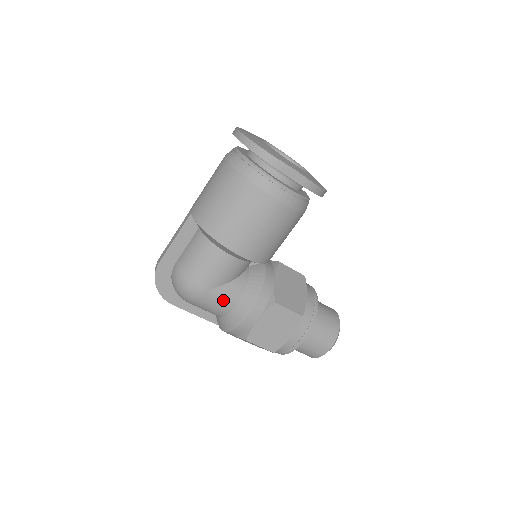
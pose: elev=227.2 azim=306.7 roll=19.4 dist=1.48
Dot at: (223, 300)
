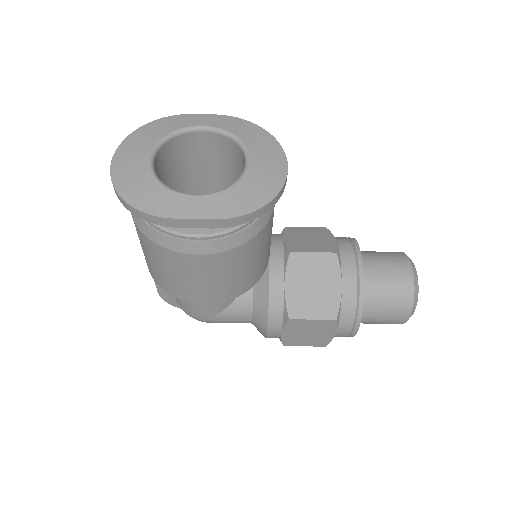
Dot at: (234, 320)
